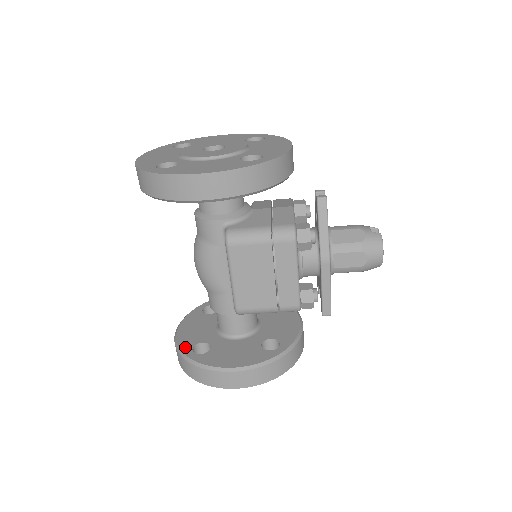
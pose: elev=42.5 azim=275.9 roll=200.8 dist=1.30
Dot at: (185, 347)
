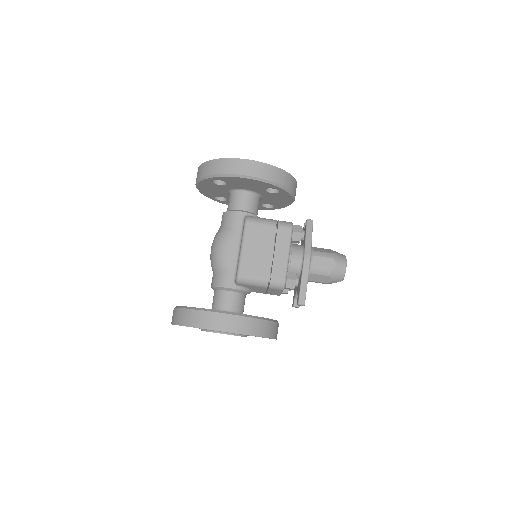
Dot at: occluded
